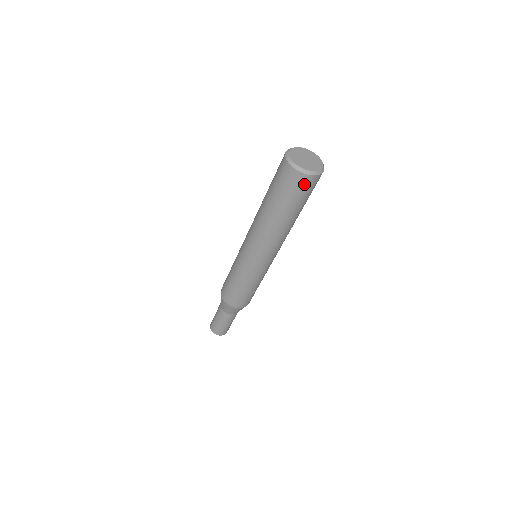
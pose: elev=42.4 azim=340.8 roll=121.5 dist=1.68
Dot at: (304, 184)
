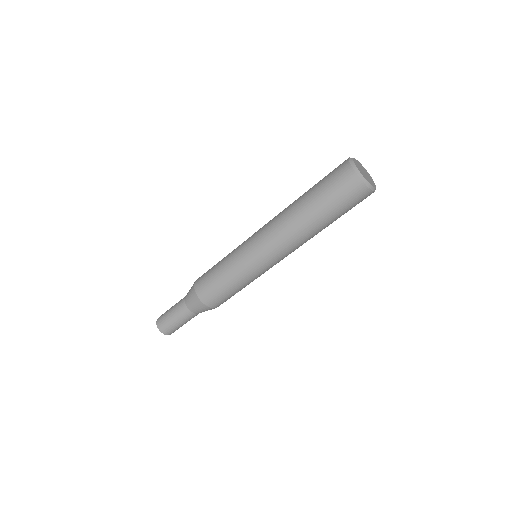
Dot at: (359, 196)
